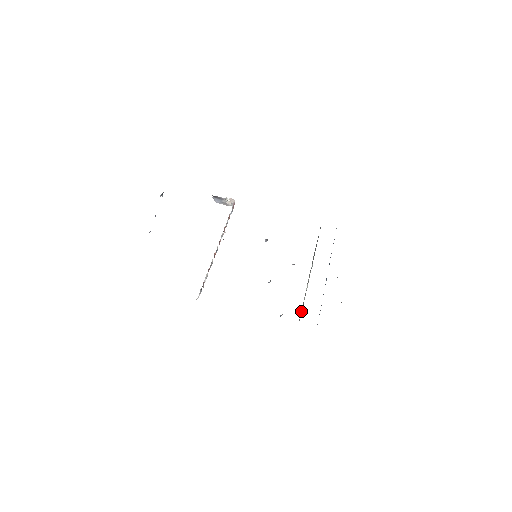
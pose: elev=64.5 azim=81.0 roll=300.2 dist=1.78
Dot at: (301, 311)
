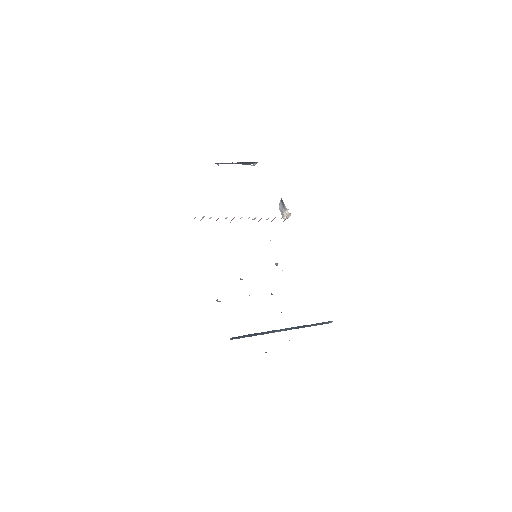
Dot at: occluded
